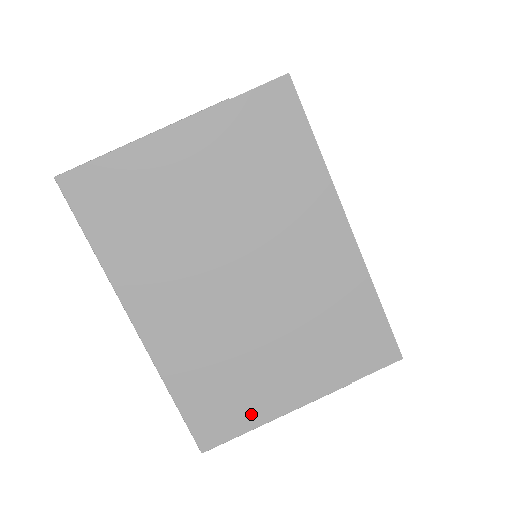
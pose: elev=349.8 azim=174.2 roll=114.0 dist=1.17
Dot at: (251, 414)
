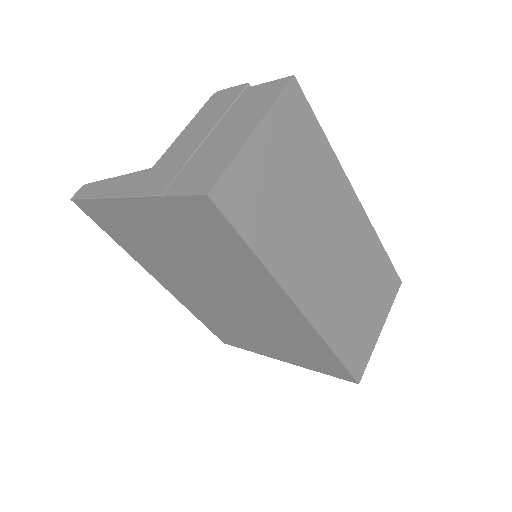
Dot at: (248, 346)
